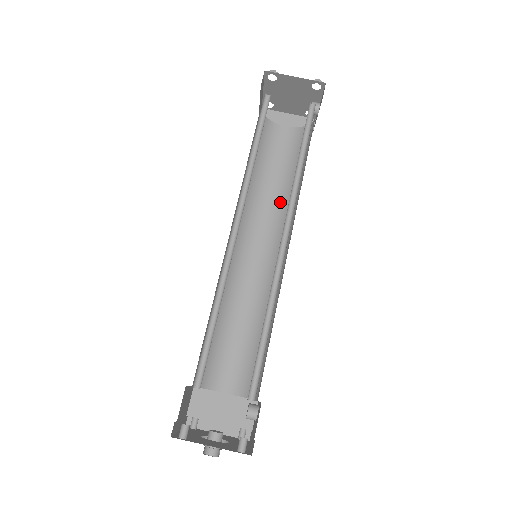
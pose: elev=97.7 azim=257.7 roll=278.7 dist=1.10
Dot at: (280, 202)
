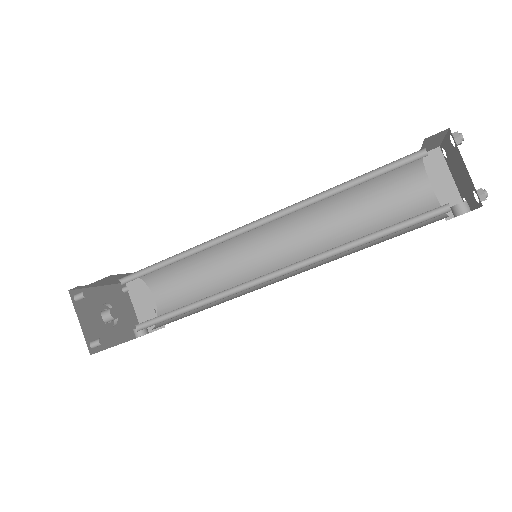
Dot at: (337, 239)
